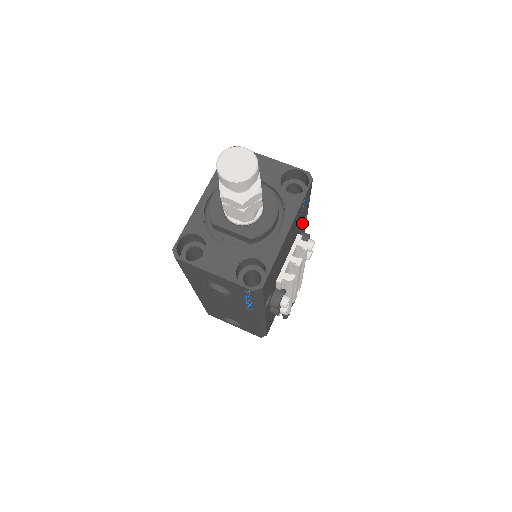
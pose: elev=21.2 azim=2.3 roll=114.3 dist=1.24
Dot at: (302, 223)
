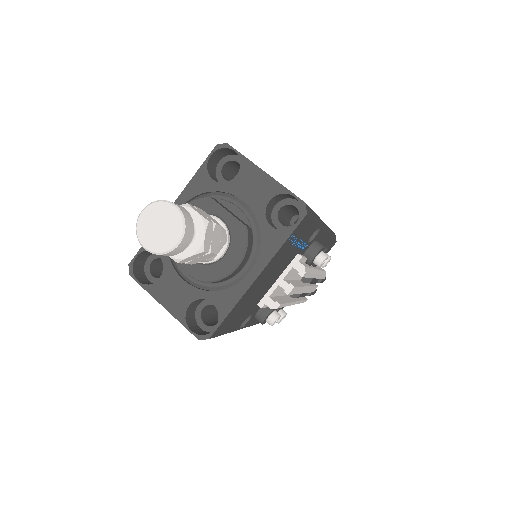
Dot at: (308, 240)
